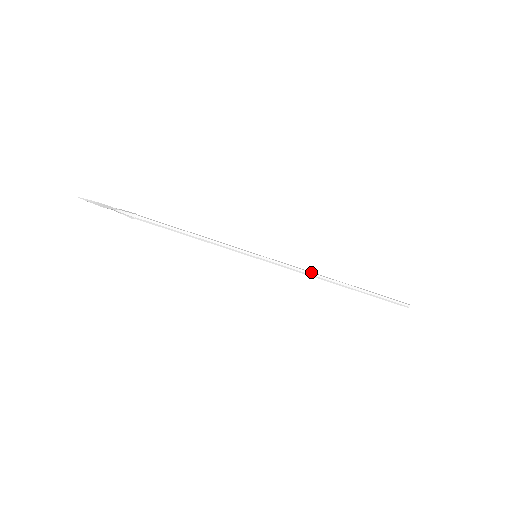
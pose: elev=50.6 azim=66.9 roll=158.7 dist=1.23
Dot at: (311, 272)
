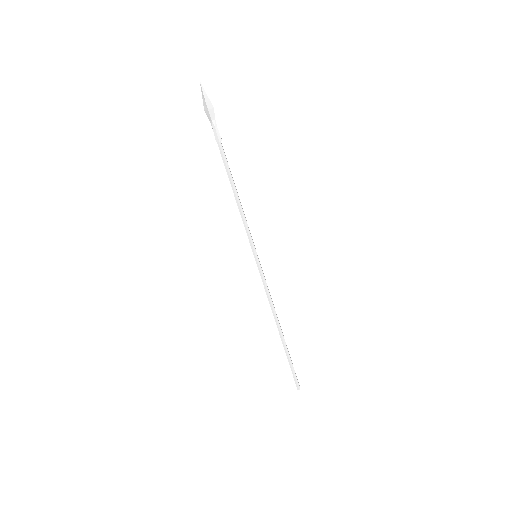
Dot at: occluded
